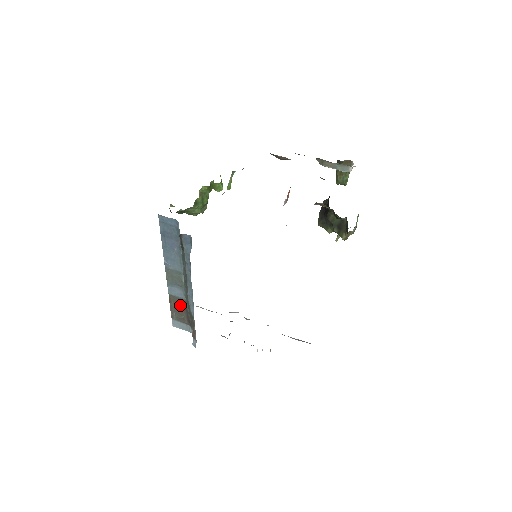
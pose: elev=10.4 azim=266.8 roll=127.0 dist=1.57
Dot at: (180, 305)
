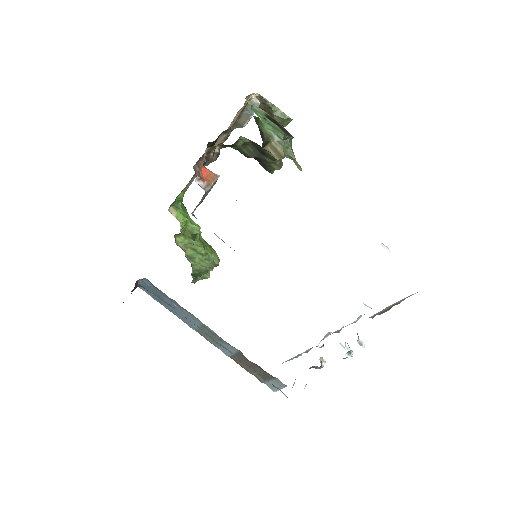
Dot at: (245, 361)
